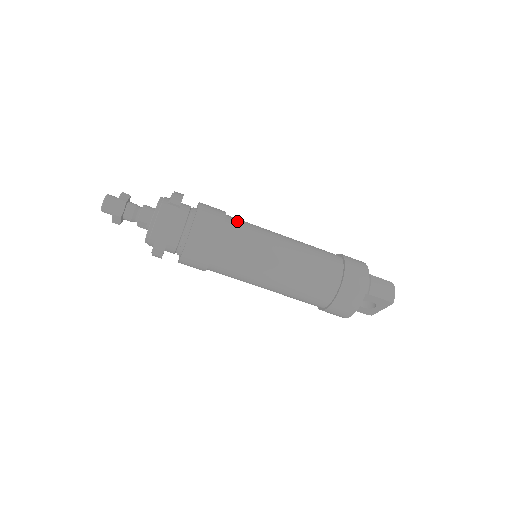
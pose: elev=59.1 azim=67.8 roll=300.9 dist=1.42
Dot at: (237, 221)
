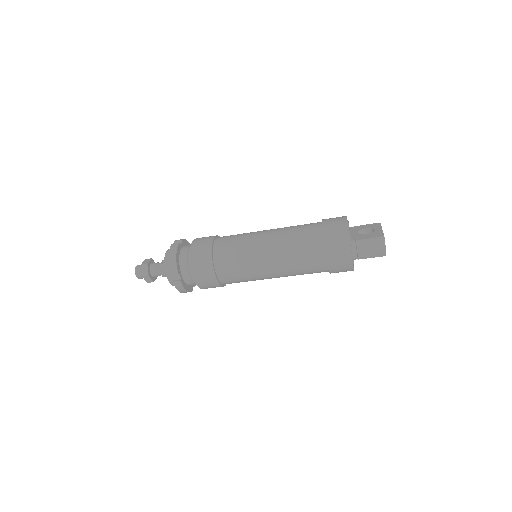
Dot at: (223, 256)
